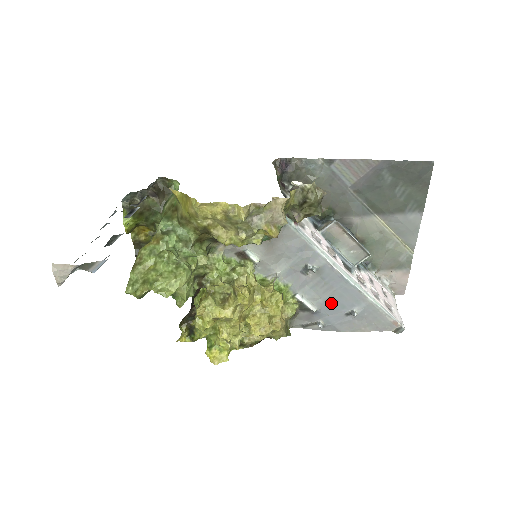
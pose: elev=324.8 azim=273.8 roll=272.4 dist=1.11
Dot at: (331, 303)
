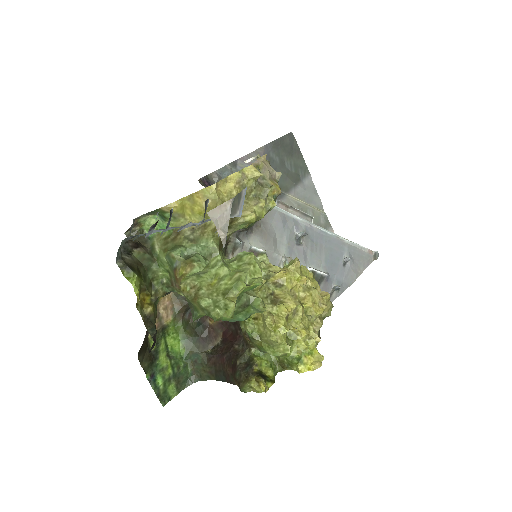
Dot at: (330, 261)
